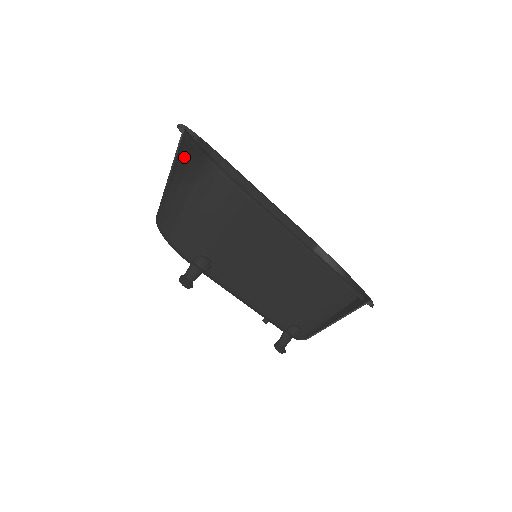
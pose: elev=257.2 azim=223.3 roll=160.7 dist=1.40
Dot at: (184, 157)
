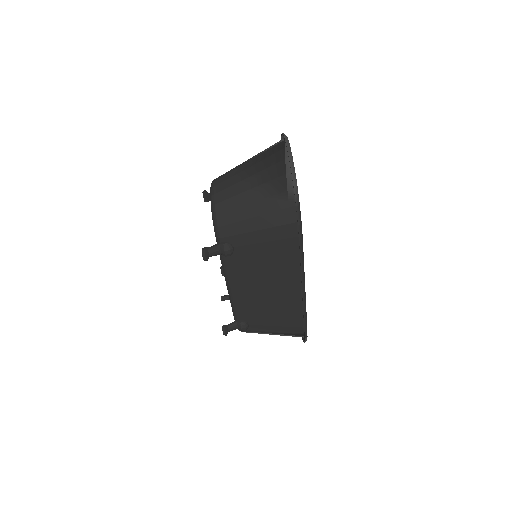
Dot at: (276, 171)
